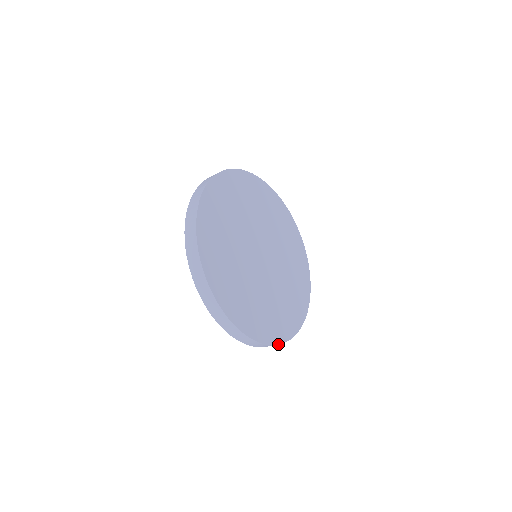
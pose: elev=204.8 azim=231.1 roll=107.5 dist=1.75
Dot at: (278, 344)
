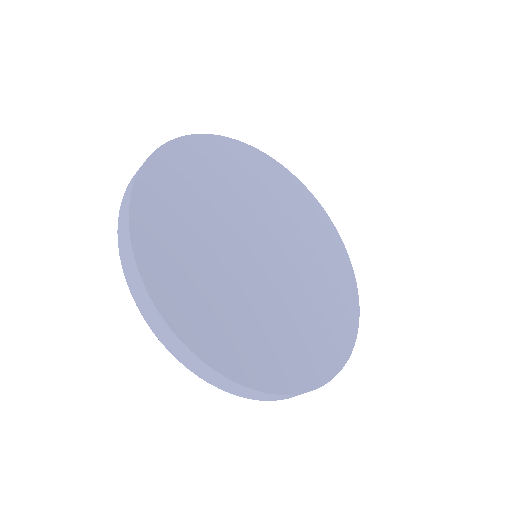
Dot at: (251, 388)
